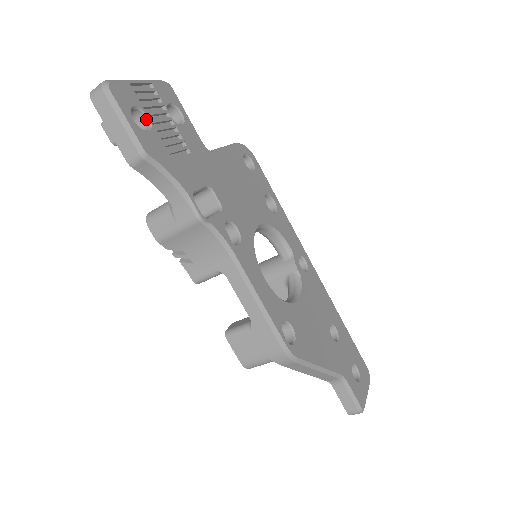
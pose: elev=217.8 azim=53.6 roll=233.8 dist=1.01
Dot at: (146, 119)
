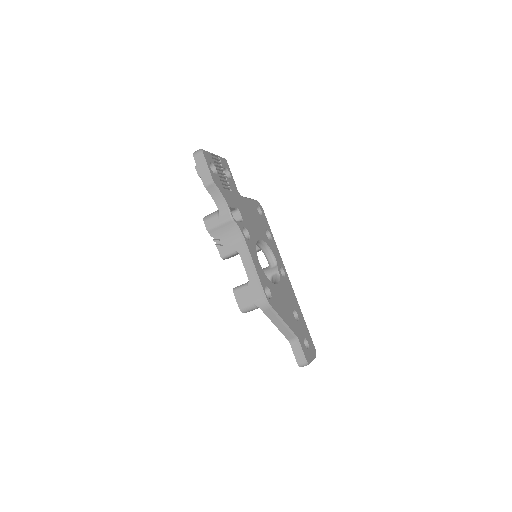
Dot at: (215, 169)
